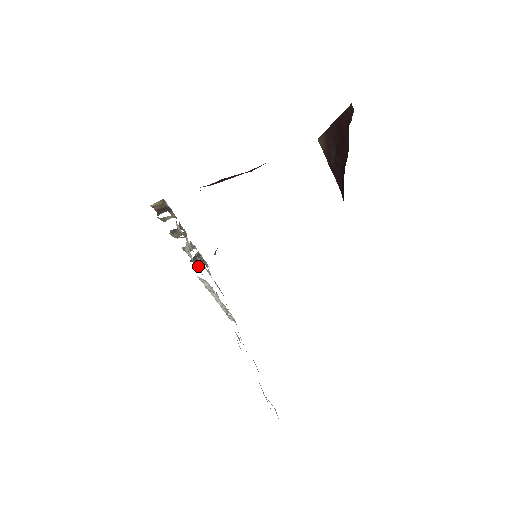
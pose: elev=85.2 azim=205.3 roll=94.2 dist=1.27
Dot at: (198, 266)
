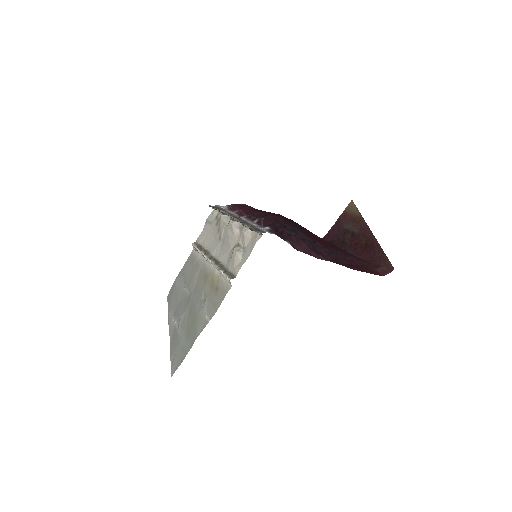
Dot at: occluded
